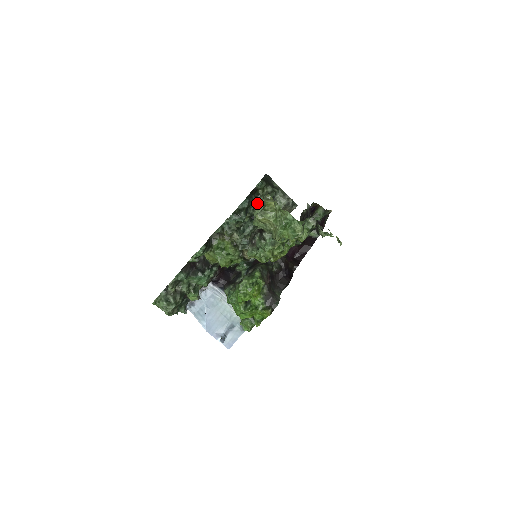
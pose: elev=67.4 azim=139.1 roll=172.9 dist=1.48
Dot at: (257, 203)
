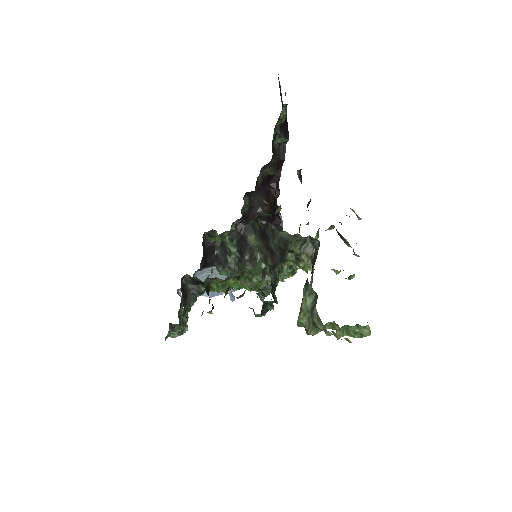
Dot at: (276, 276)
